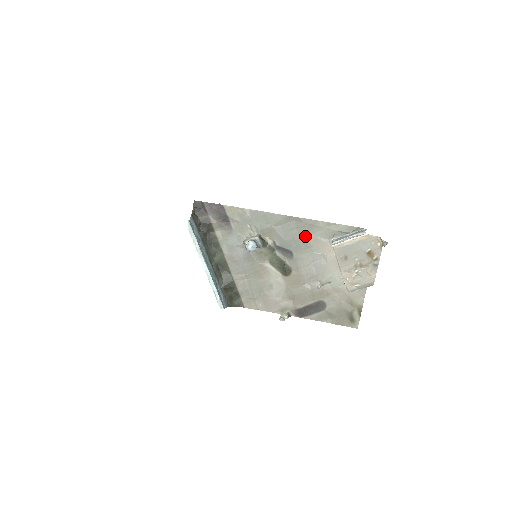
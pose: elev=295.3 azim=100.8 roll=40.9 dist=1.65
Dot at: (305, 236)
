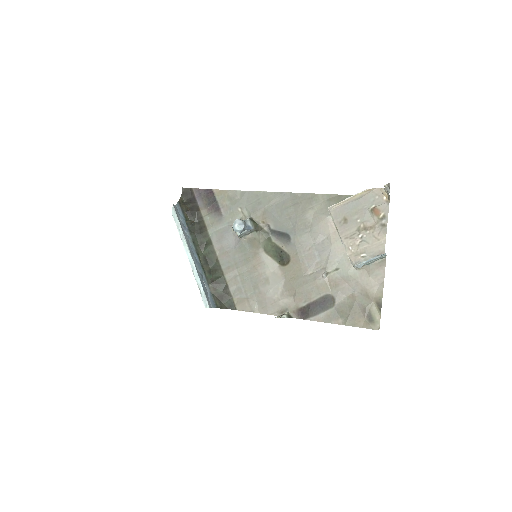
Dot at: (303, 214)
